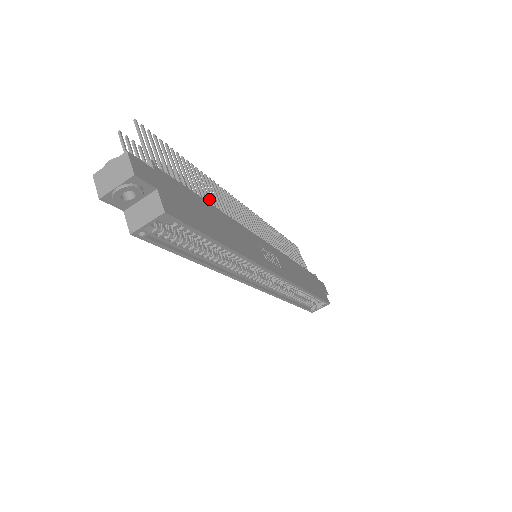
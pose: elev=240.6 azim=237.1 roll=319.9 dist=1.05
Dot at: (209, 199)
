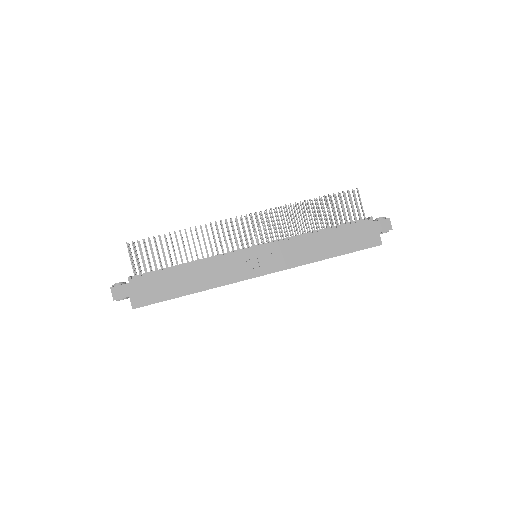
Dot at: (191, 253)
